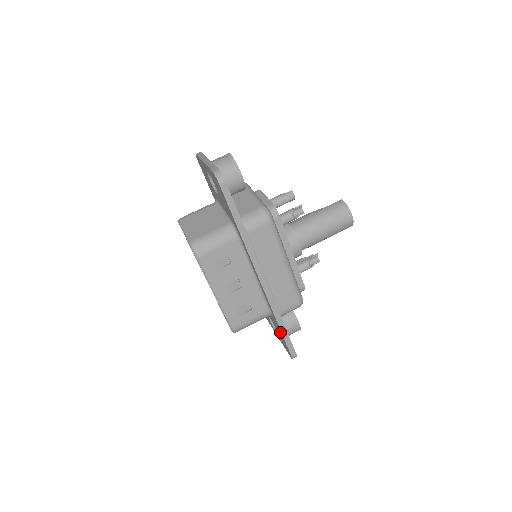
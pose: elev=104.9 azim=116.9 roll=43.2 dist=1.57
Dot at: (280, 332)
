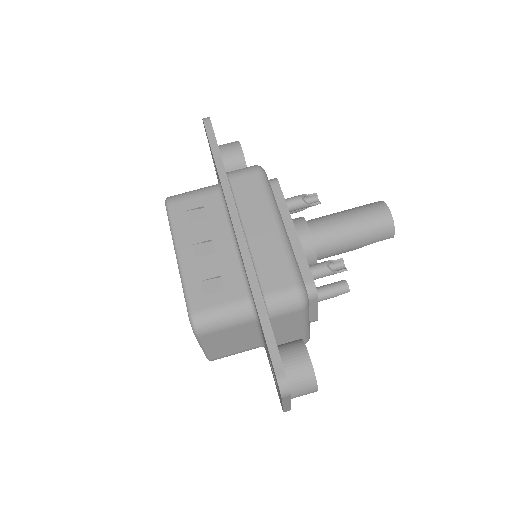
Dot at: (263, 334)
